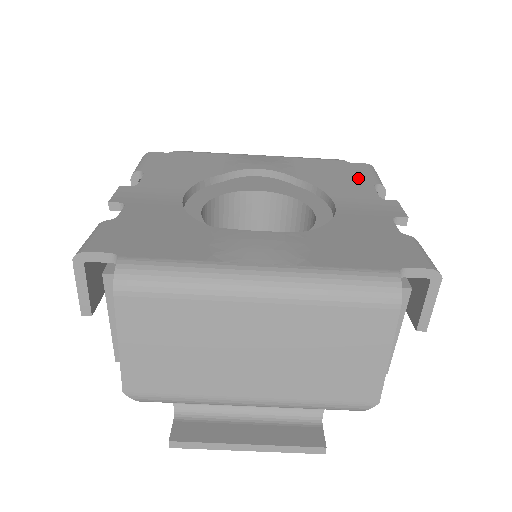
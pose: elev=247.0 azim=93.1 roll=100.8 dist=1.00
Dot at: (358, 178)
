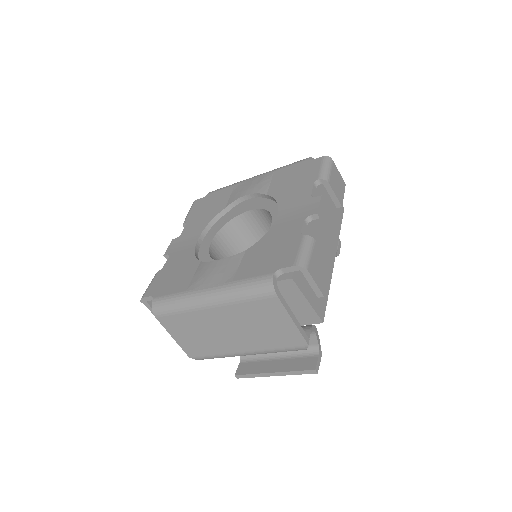
Dot at: (307, 178)
